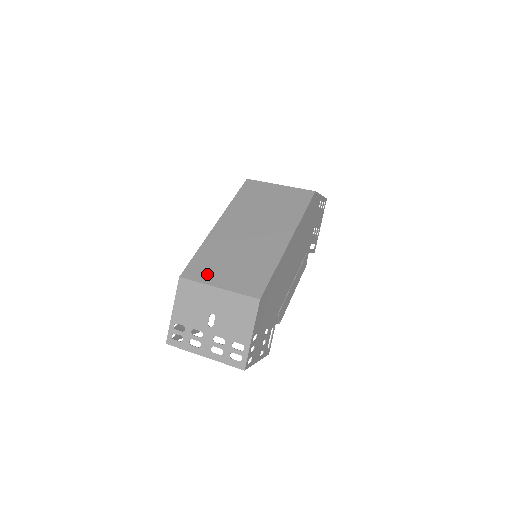
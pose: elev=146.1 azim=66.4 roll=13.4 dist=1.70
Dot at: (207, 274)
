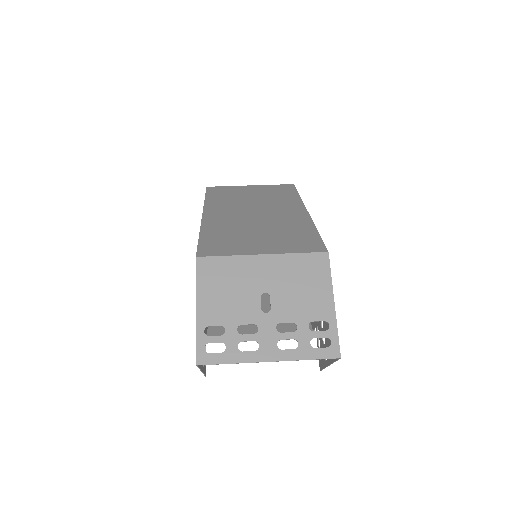
Dot at: (234, 248)
